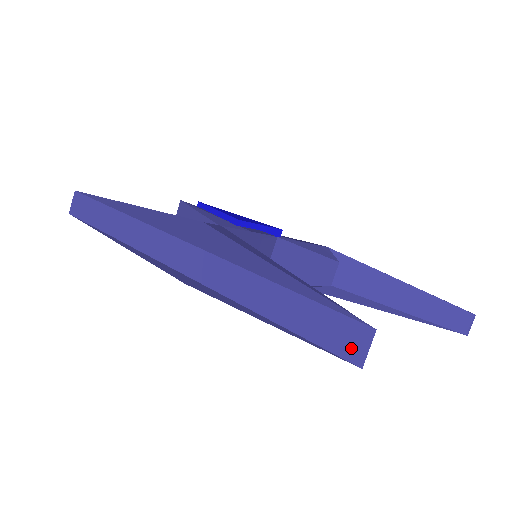
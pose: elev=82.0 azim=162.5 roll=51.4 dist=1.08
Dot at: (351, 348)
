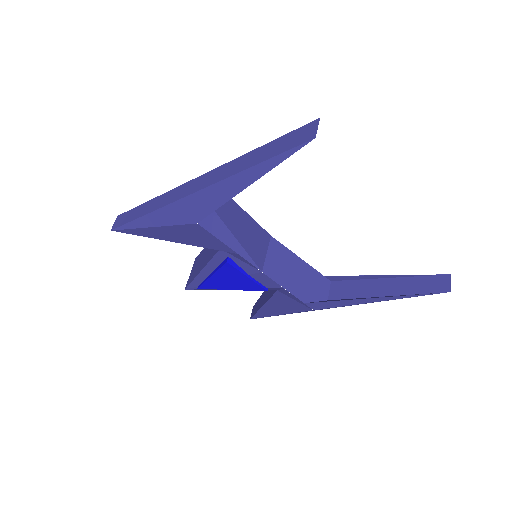
Dot at: (307, 135)
